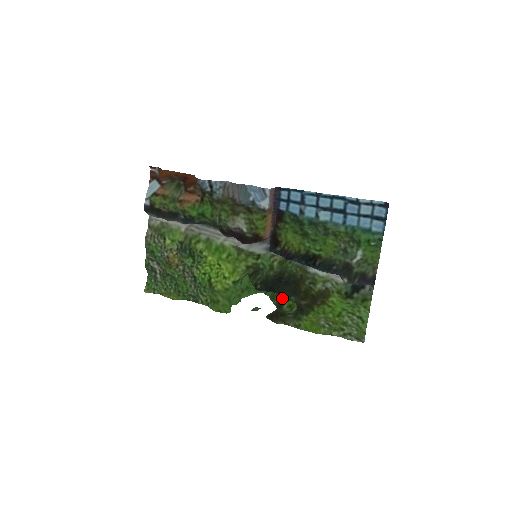
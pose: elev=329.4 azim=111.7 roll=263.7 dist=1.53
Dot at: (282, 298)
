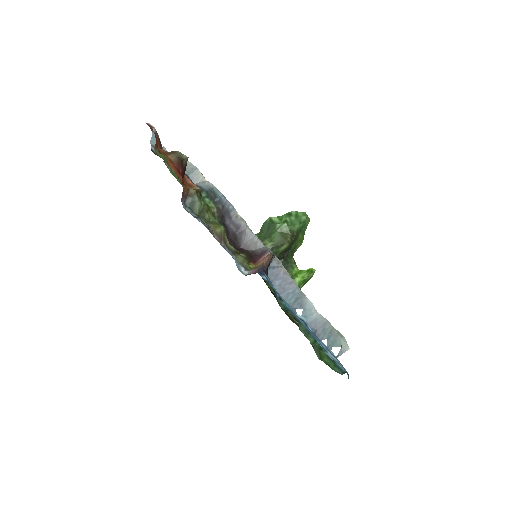
Dot at: (295, 262)
